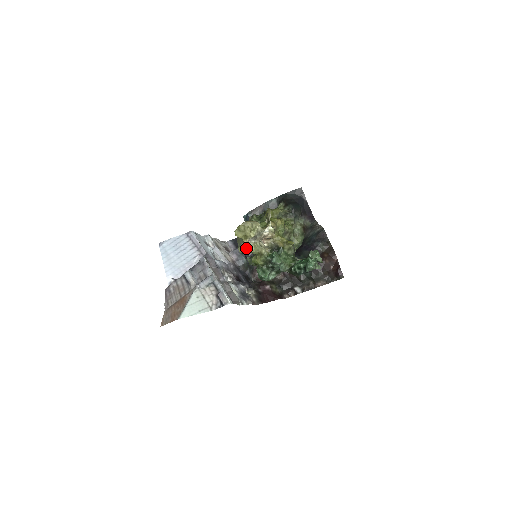
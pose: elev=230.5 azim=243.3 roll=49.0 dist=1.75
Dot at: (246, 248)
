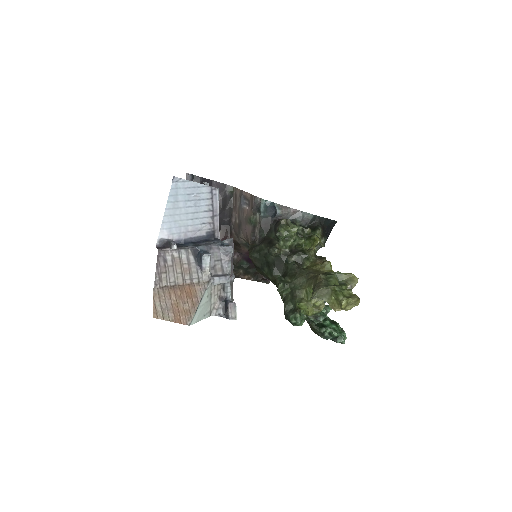
Dot at: (317, 301)
